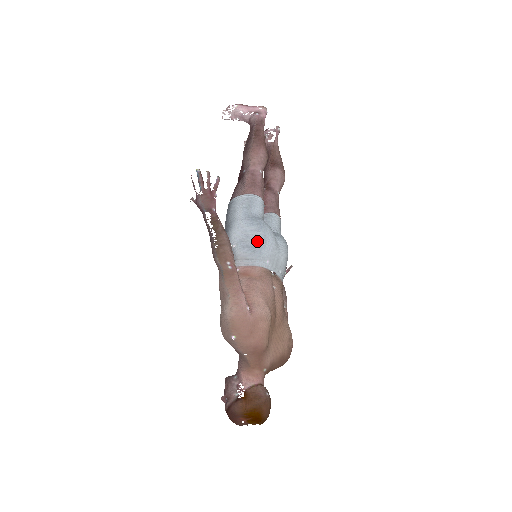
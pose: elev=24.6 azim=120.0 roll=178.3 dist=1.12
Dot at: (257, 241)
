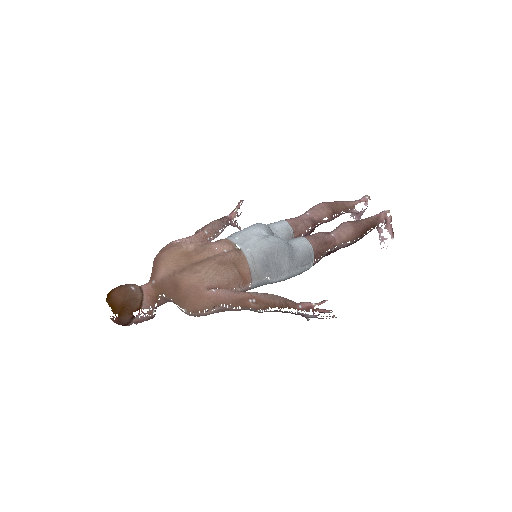
Dot at: occluded
